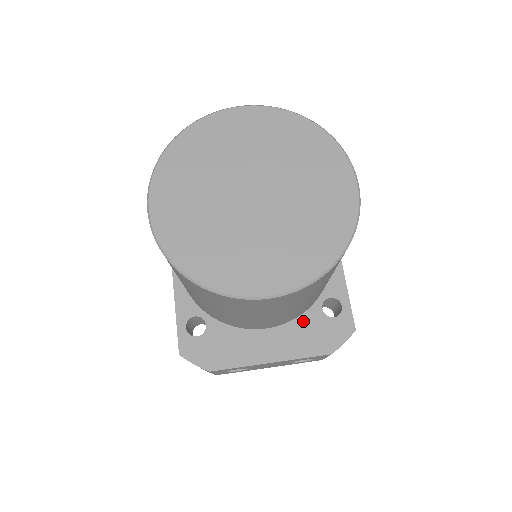
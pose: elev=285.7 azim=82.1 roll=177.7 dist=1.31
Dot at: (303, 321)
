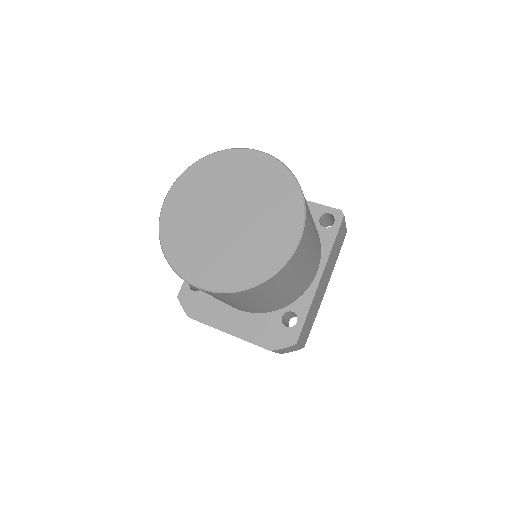
Dot at: (264, 318)
